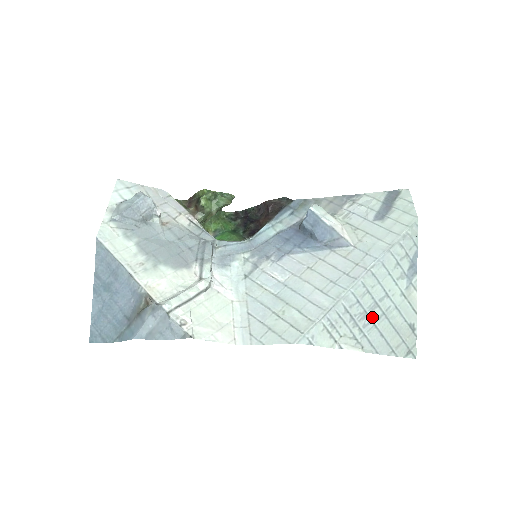
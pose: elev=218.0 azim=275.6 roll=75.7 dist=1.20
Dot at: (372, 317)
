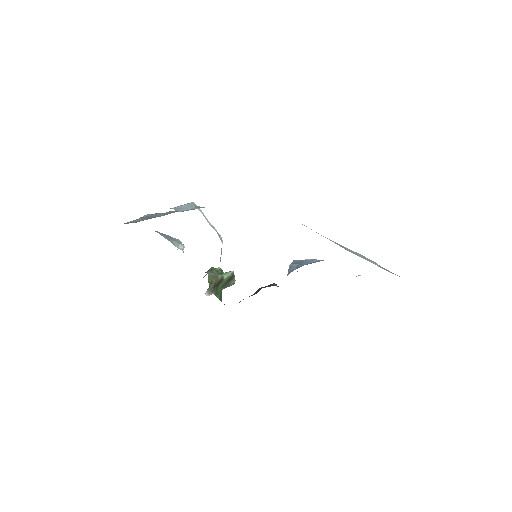
Dot at: occluded
